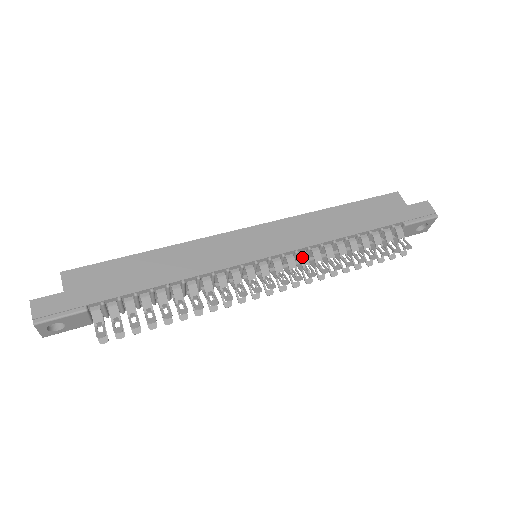
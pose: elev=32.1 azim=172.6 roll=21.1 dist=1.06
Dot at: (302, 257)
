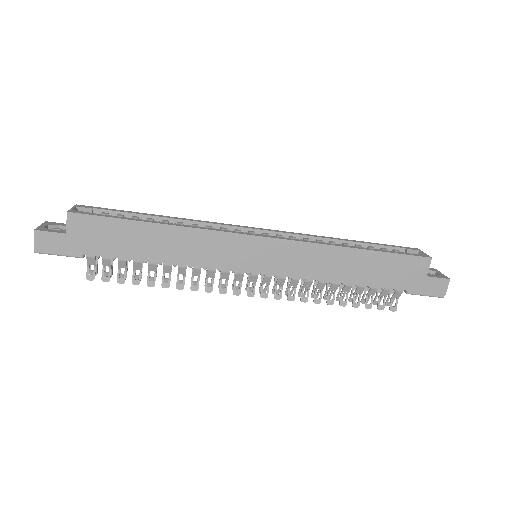
Dot at: (293, 281)
